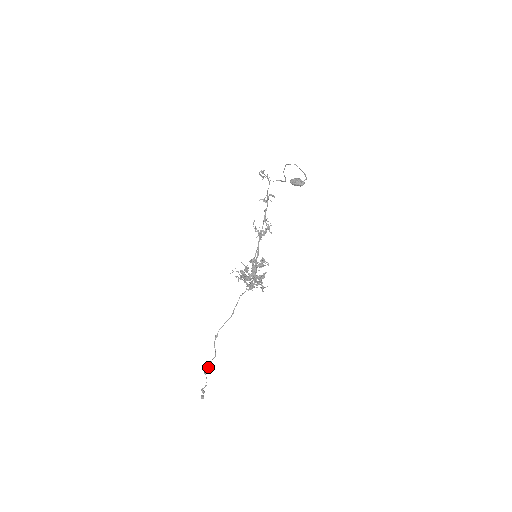
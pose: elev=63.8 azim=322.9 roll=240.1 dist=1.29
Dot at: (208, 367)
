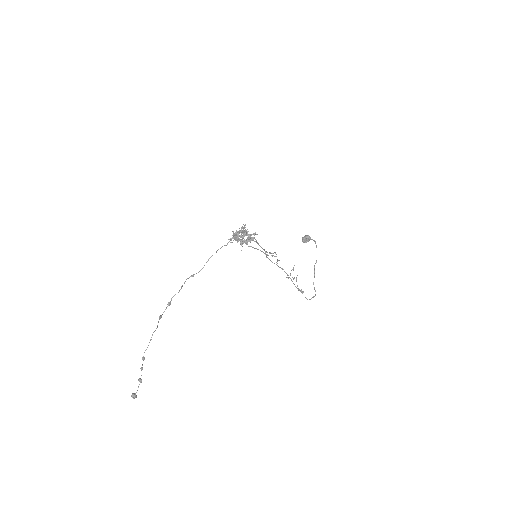
Dot at: (167, 304)
